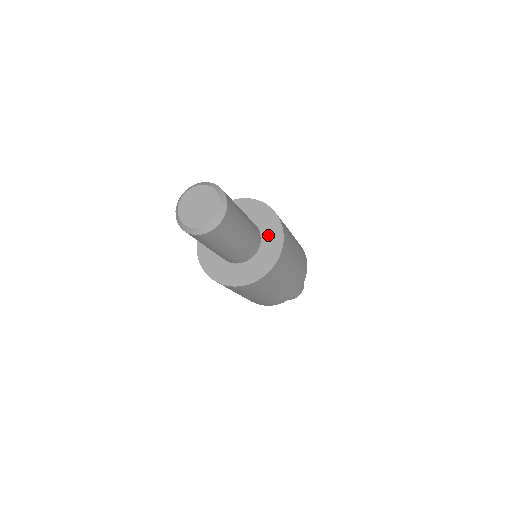
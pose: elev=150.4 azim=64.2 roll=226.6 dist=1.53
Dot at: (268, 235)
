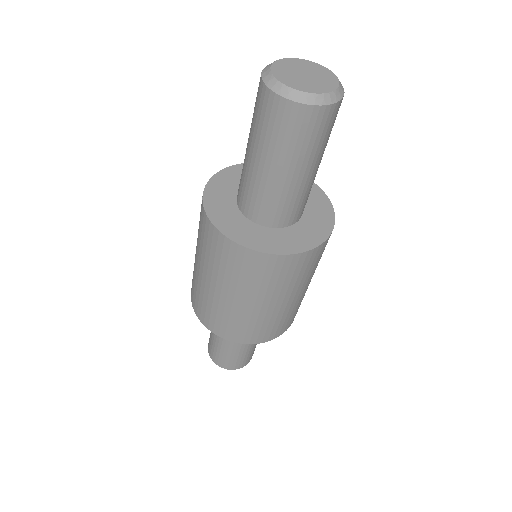
Dot at: (310, 224)
